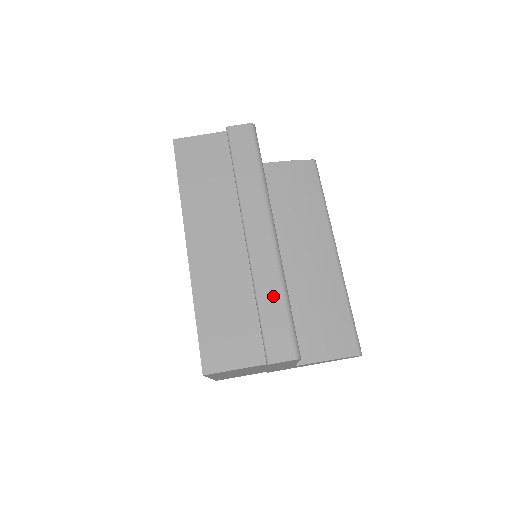
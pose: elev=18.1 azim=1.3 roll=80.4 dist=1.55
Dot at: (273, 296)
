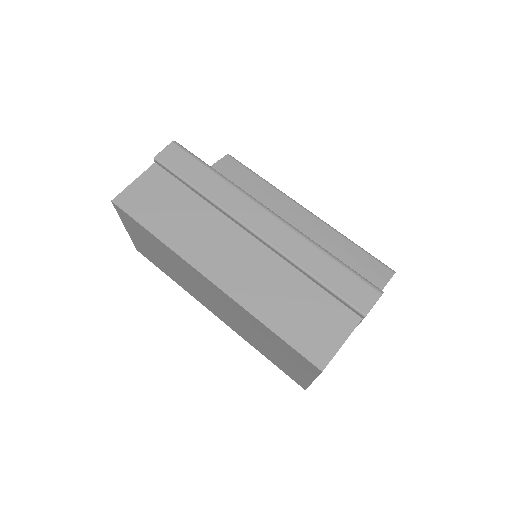
Dot at: (319, 261)
